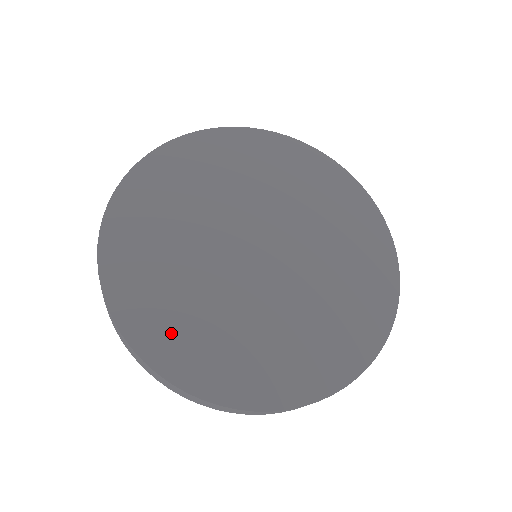
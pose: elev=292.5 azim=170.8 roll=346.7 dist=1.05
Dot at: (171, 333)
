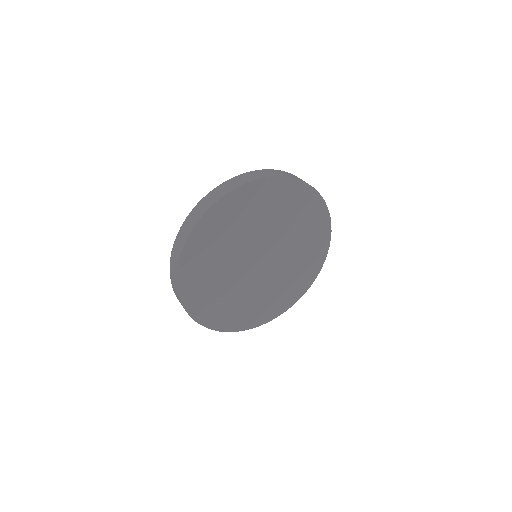
Dot at: (196, 273)
